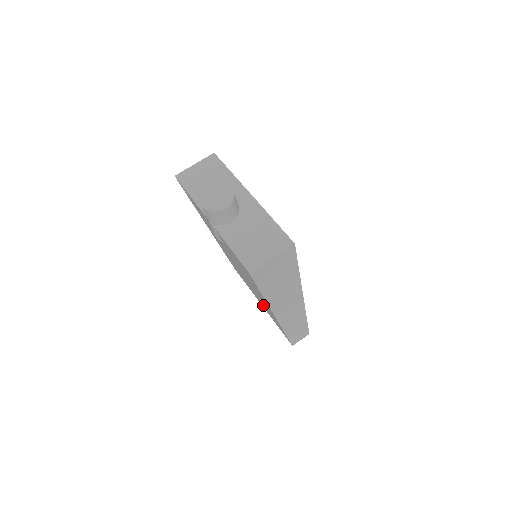
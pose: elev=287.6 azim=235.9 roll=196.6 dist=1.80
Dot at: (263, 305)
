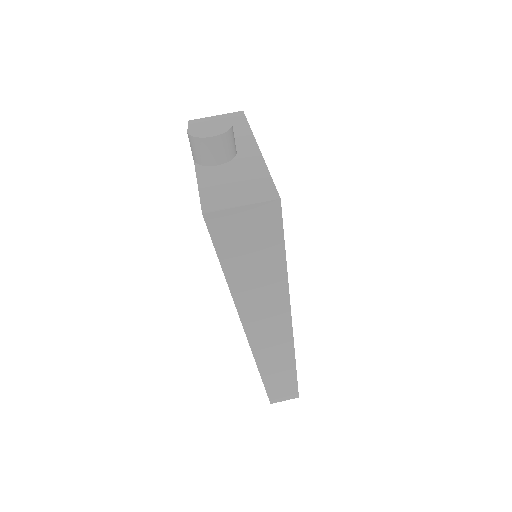
Dot at: occluded
